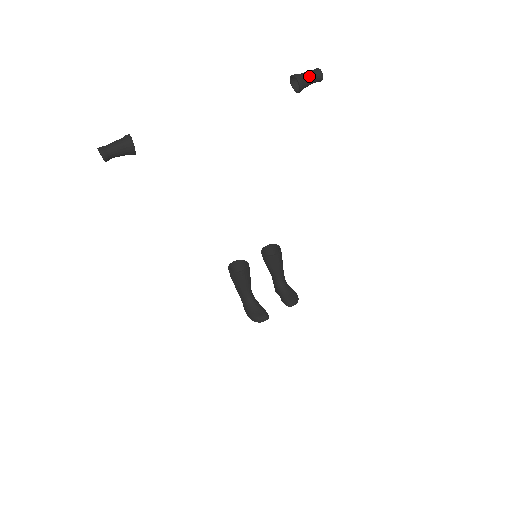
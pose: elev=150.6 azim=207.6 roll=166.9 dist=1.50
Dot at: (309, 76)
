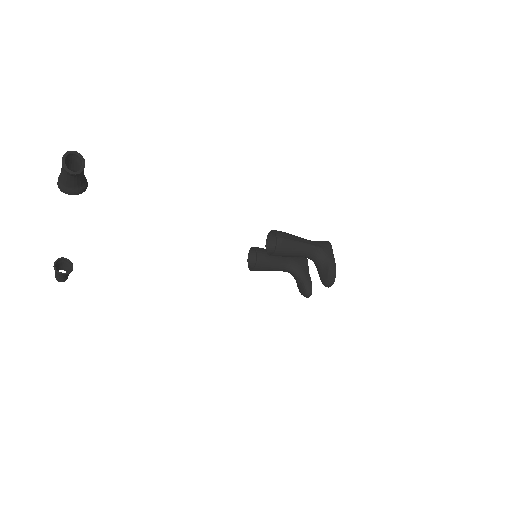
Dot at: (65, 179)
